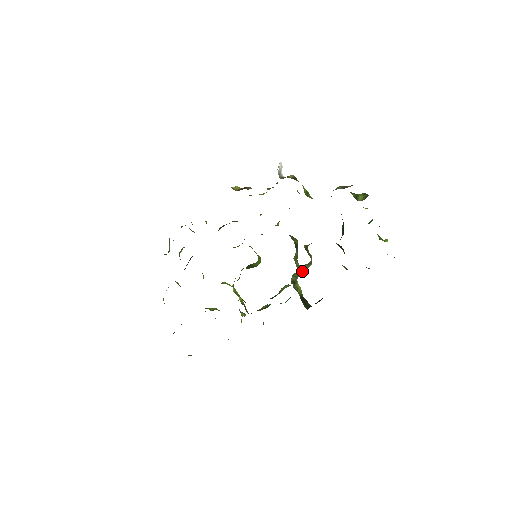
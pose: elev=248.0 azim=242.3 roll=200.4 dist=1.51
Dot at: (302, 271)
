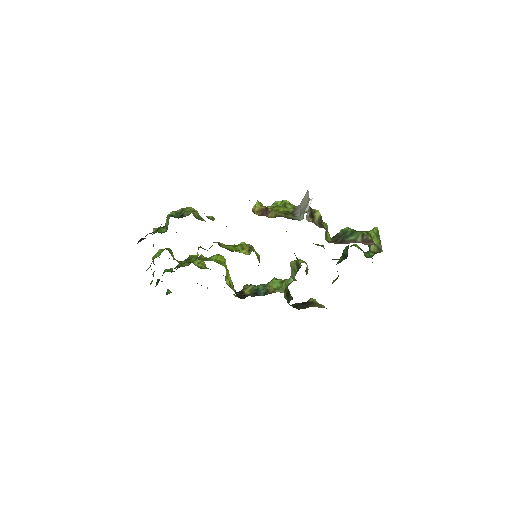
Dot at: occluded
